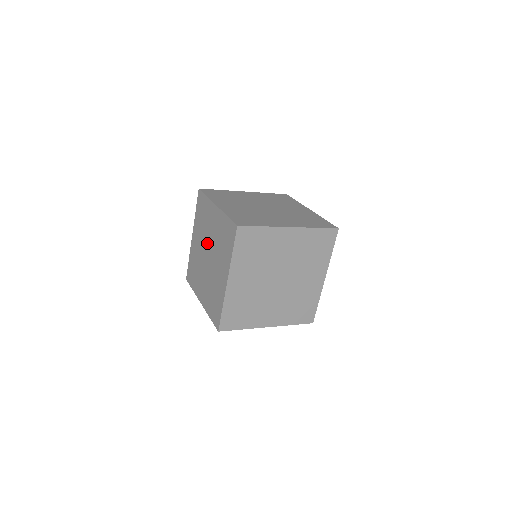
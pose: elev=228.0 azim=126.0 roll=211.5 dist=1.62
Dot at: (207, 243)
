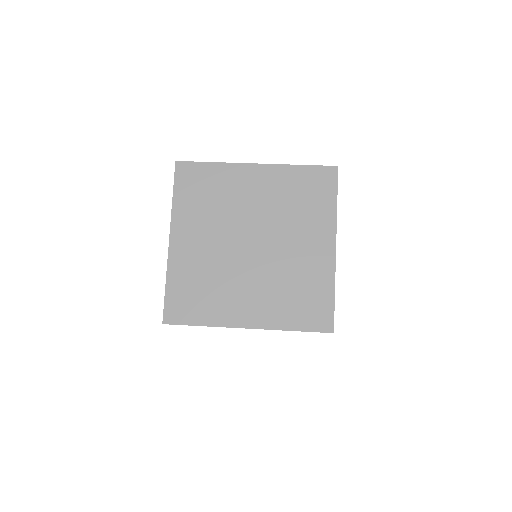
Dot at: occluded
